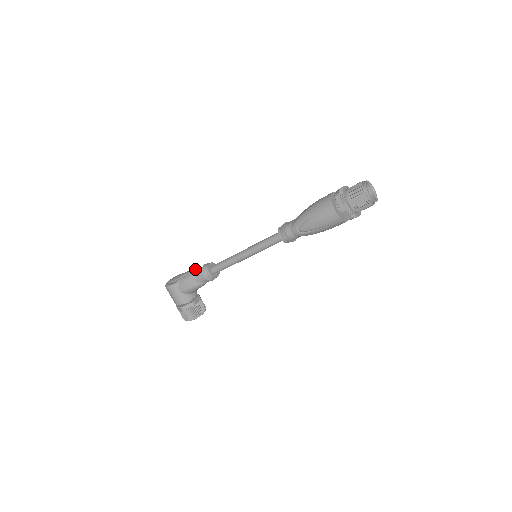
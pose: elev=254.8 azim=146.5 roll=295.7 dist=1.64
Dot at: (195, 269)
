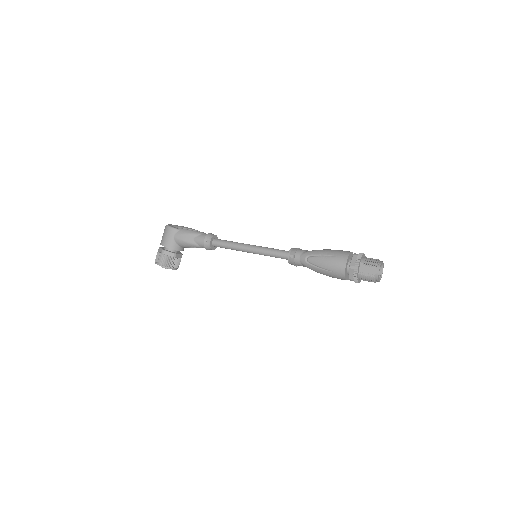
Dot at: occluded
